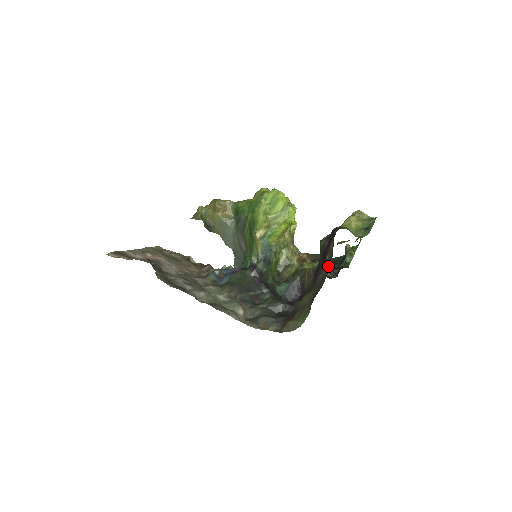
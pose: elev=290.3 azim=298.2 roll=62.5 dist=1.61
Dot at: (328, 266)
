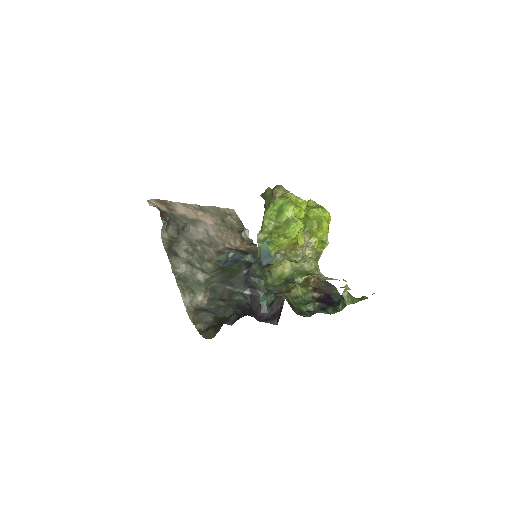
Dot at: occluded
